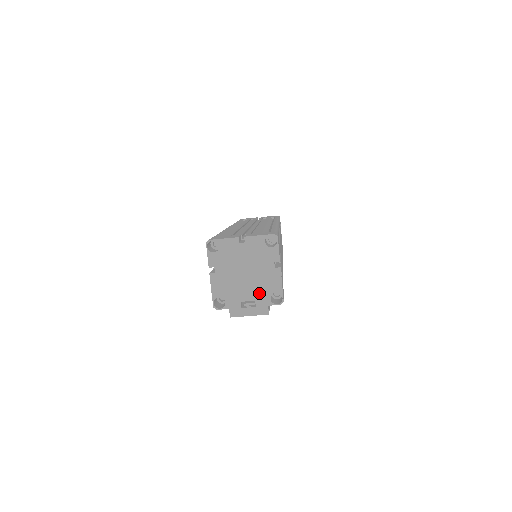
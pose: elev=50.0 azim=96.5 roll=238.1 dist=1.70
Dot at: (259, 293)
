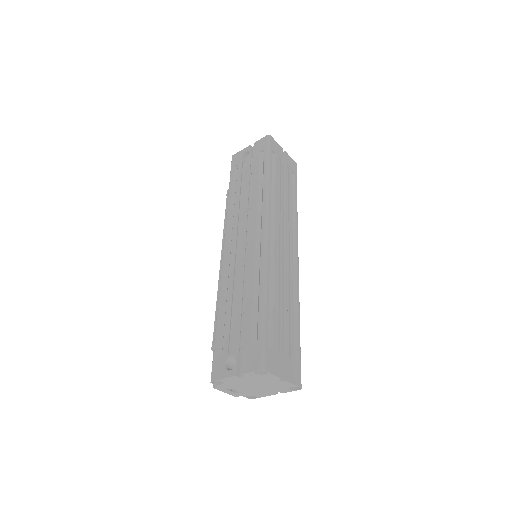
Dot at: (247, 392)
